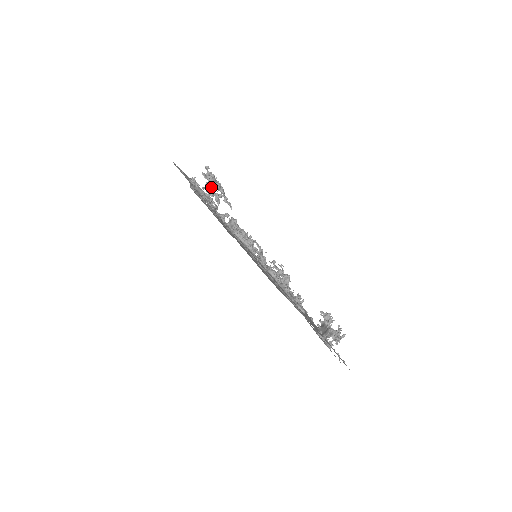
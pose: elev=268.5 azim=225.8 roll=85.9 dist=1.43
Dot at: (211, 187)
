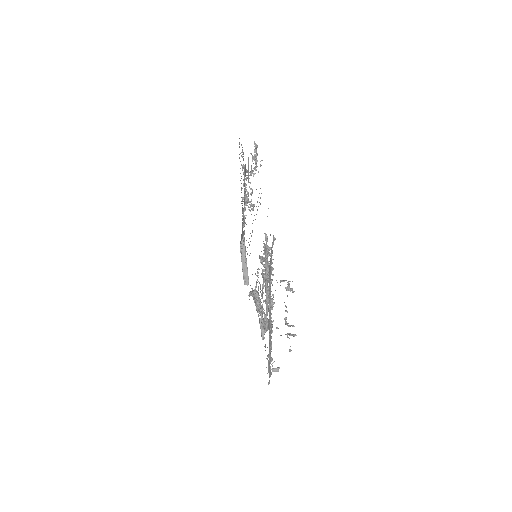
Dot at: (252, 189)
